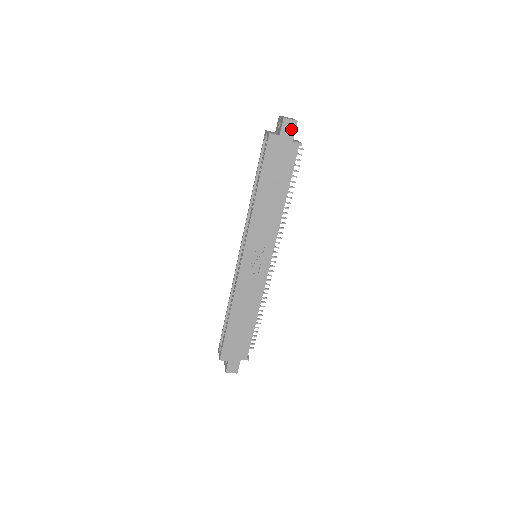
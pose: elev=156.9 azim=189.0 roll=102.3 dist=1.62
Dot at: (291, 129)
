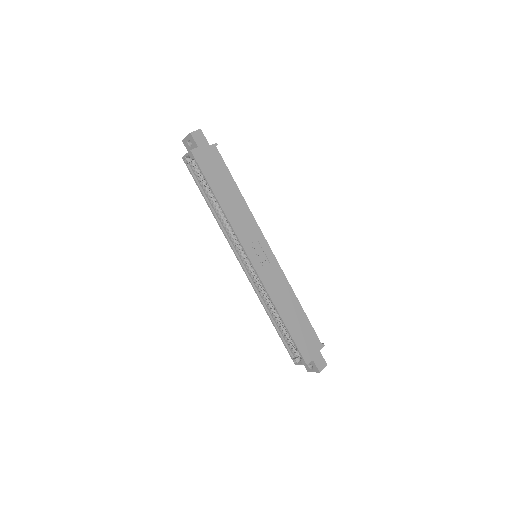
Dot at: (201, 138)
